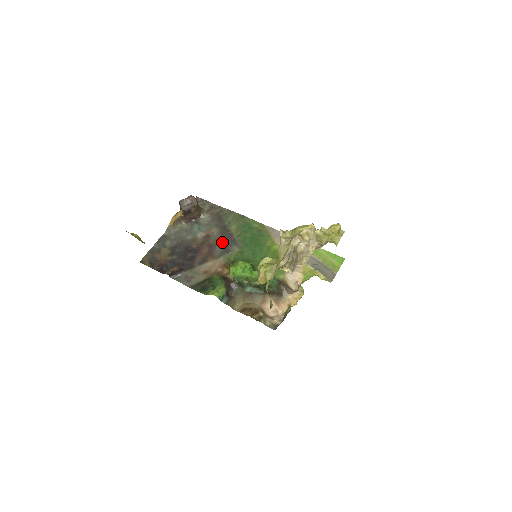
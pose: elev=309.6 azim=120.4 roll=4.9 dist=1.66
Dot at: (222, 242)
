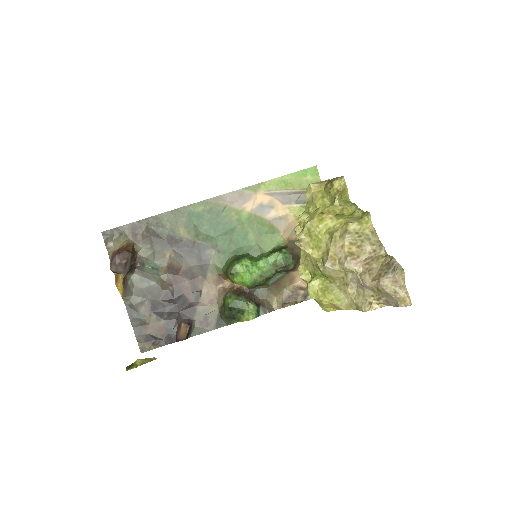
Dot at: (190, 258)
